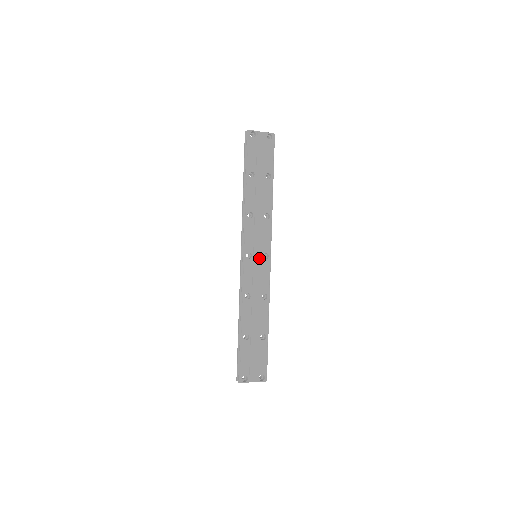
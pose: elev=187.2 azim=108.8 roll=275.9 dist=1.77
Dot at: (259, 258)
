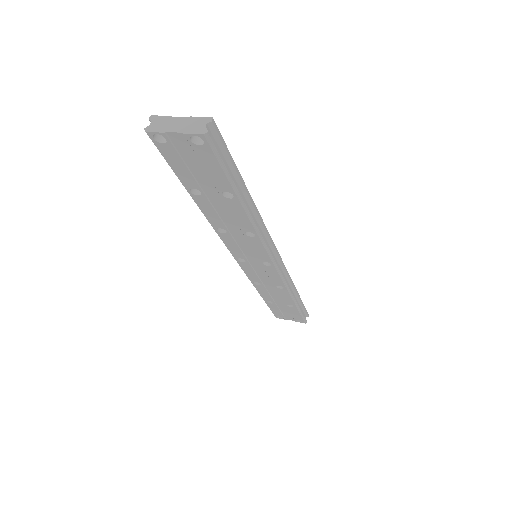
Dot at: (258, 263)
